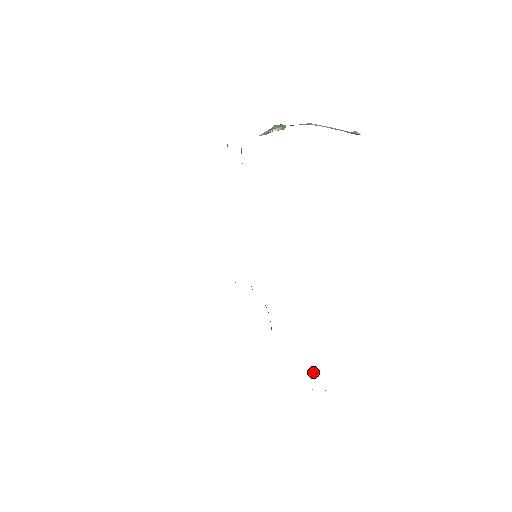
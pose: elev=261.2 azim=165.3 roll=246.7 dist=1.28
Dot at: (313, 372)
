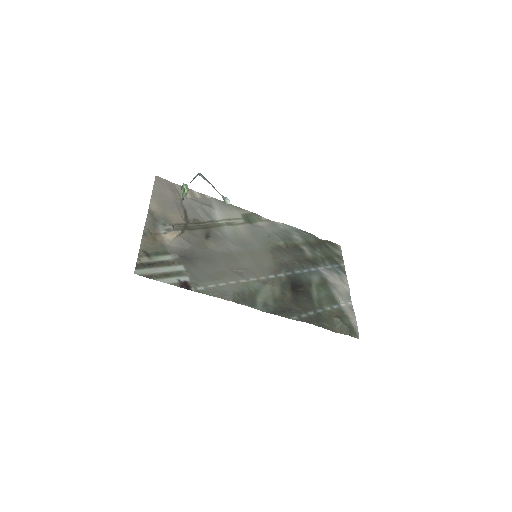
Dot at: (334, 319)
